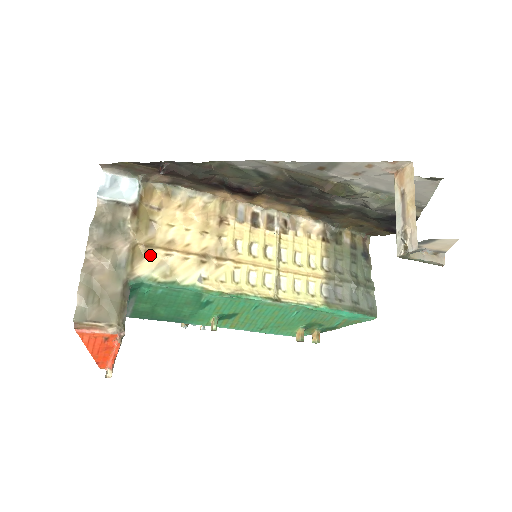
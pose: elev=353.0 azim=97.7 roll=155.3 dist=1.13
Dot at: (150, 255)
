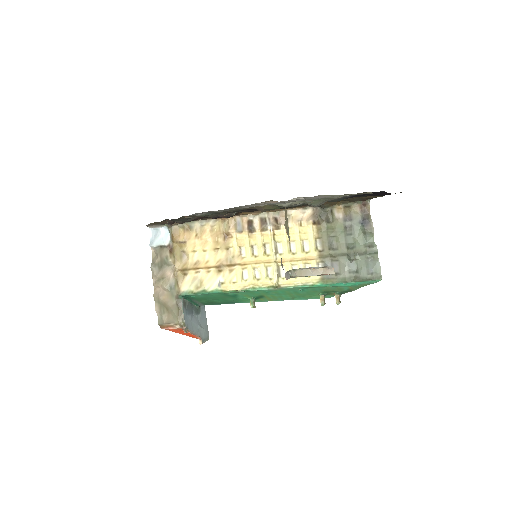
Dot at: (187, 275)
